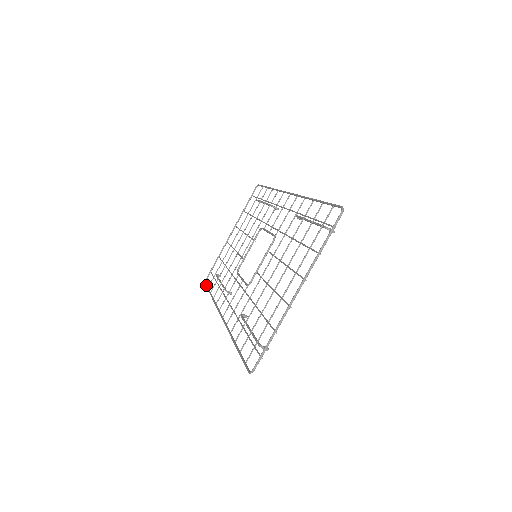
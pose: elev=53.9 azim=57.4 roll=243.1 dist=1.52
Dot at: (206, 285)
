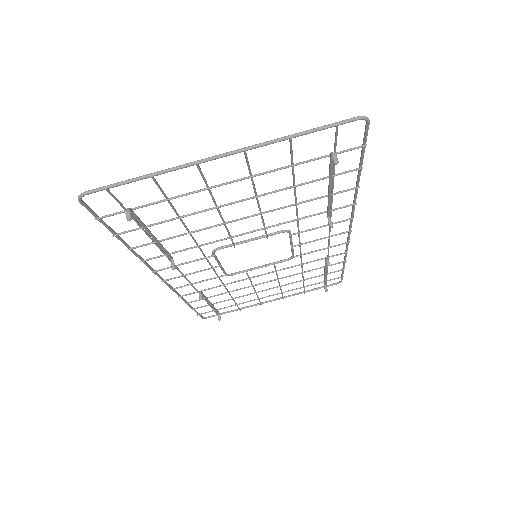
Dot at: occluded
